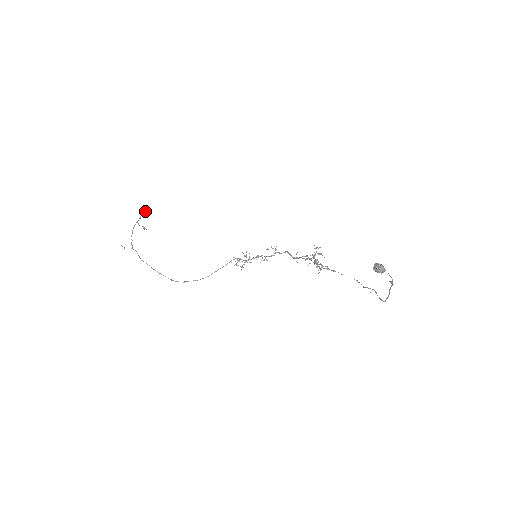
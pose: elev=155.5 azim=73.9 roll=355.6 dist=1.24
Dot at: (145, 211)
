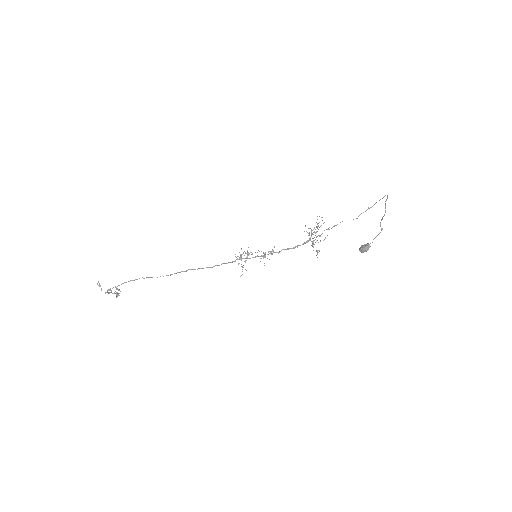
Dot at: (118, 289)
